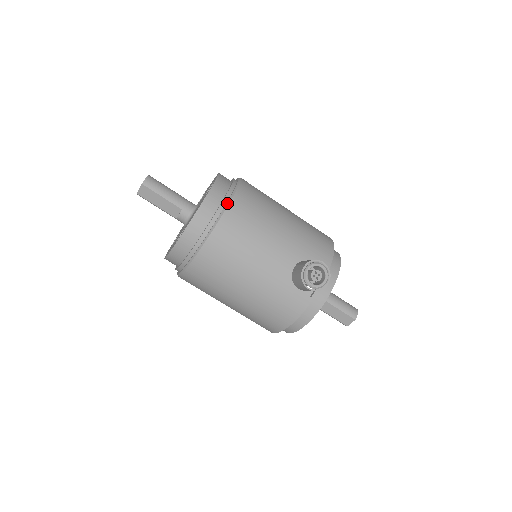
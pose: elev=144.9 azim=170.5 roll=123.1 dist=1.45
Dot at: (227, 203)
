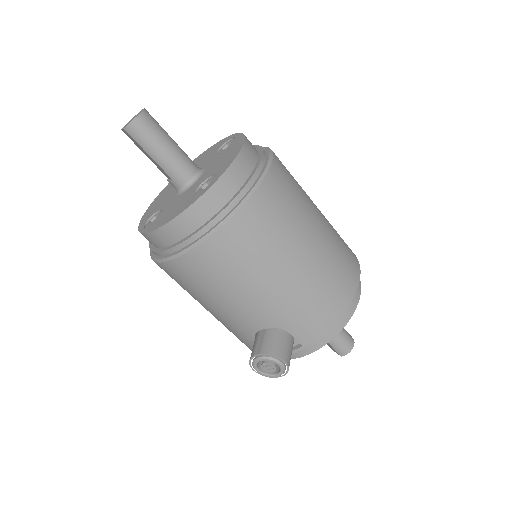
Dot at: (202, 238)
